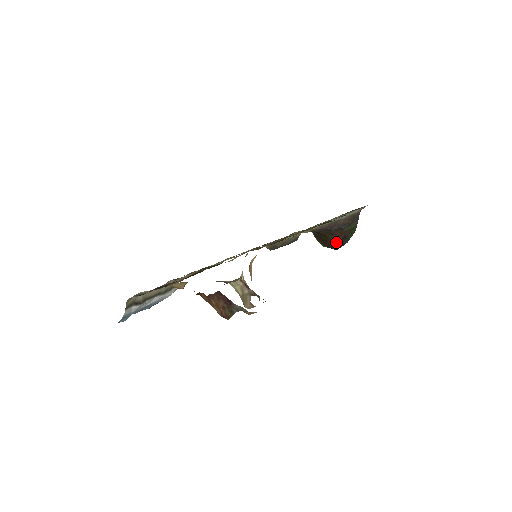
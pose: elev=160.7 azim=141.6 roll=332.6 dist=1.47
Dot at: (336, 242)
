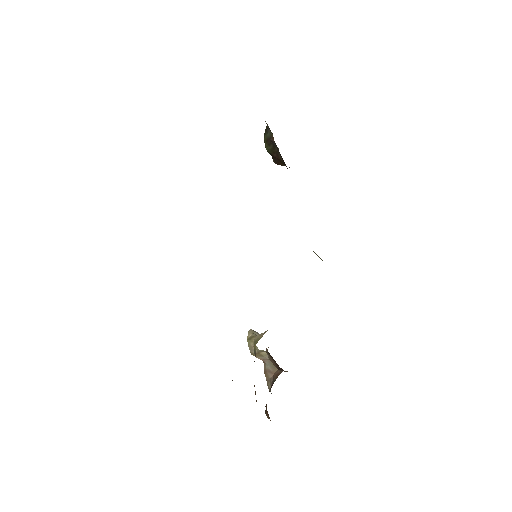
Dot at: occluded
